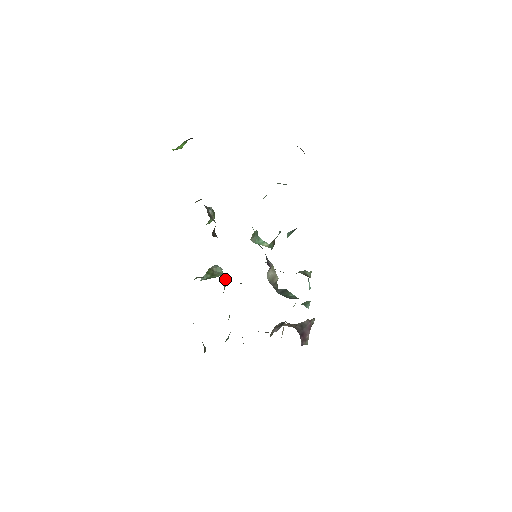
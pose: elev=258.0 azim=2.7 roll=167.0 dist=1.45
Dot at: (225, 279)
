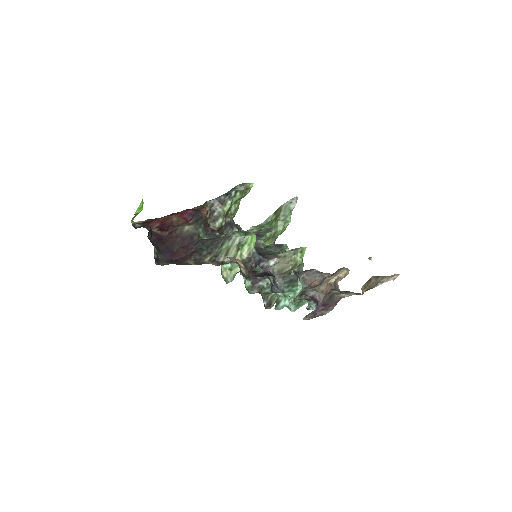
Dot at: (287, 224)
